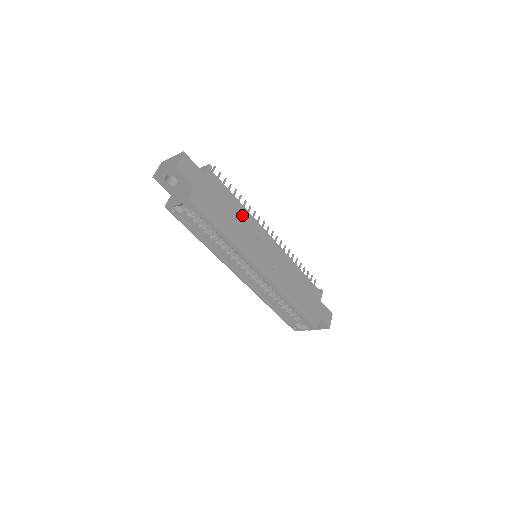
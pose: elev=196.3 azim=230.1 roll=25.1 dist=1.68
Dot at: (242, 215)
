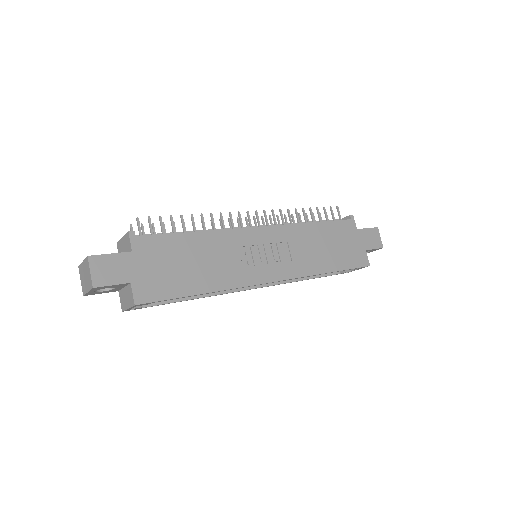
Dot at: (209, 244)
